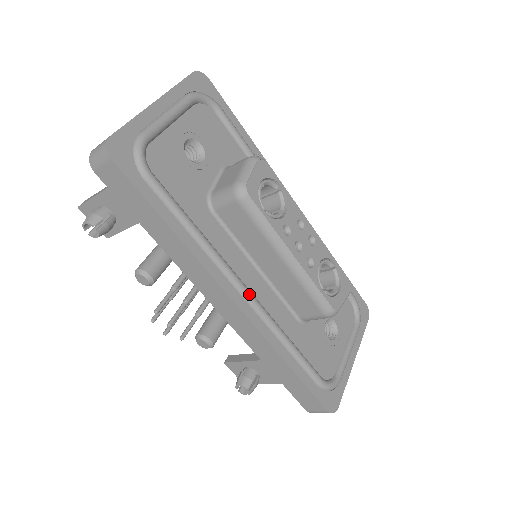
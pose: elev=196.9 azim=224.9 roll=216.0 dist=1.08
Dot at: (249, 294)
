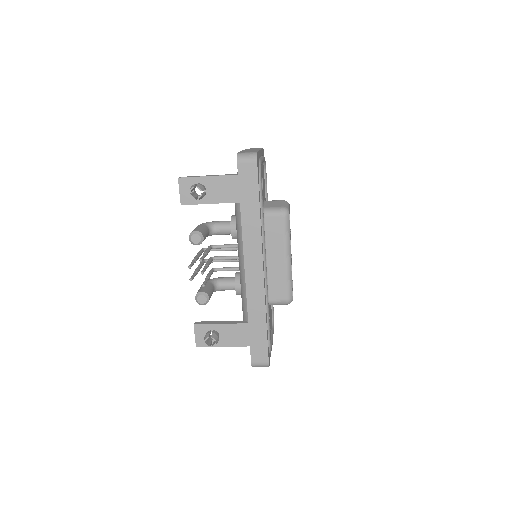
Dot at: (266, 268)
